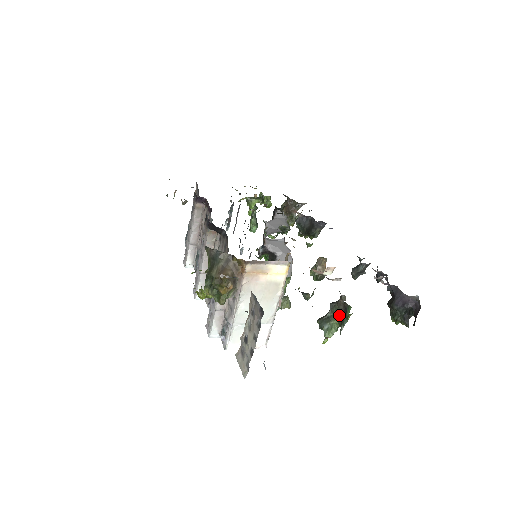
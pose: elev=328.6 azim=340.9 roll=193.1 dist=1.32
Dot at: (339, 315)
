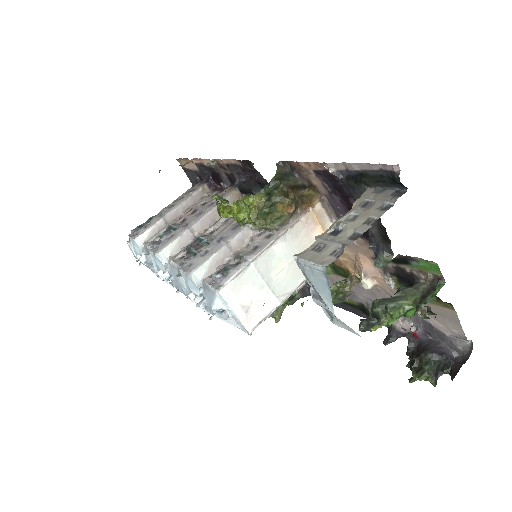
Dot at: (416, 295)
